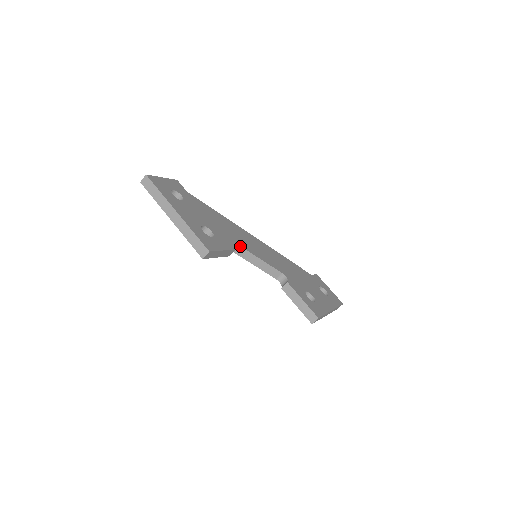
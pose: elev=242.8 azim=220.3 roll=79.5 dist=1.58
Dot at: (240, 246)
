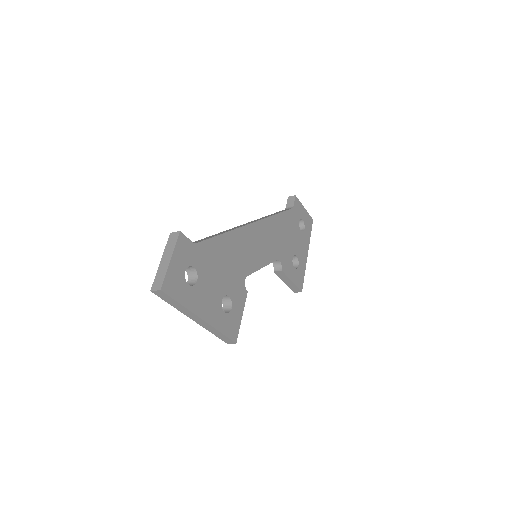
Dot at: (248, 275)
